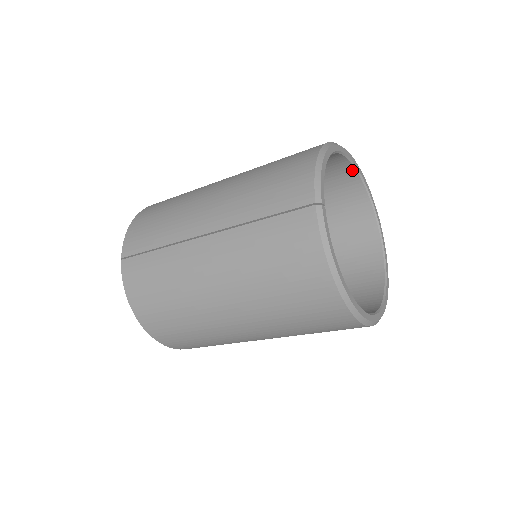
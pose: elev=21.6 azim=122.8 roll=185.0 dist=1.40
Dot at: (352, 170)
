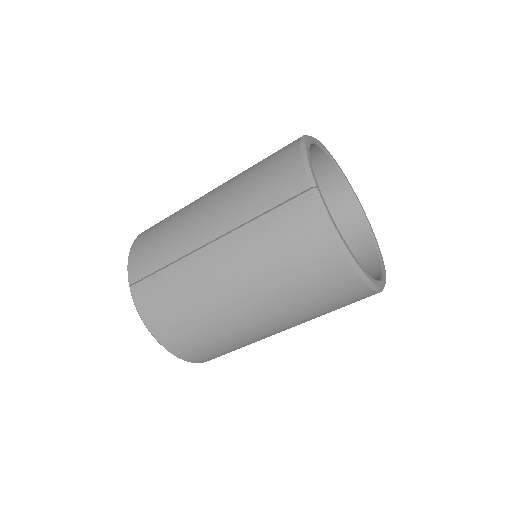
Dot at: (326, 159)
